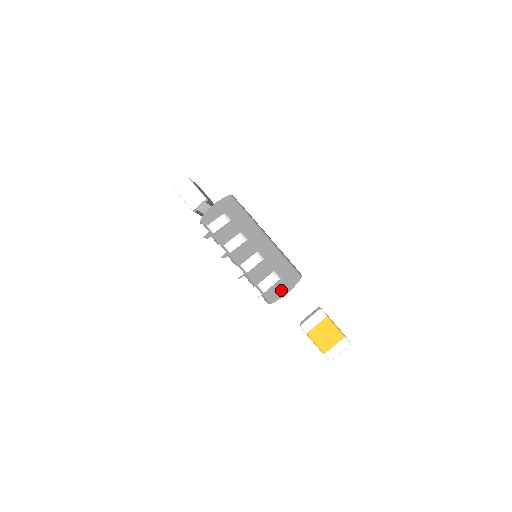
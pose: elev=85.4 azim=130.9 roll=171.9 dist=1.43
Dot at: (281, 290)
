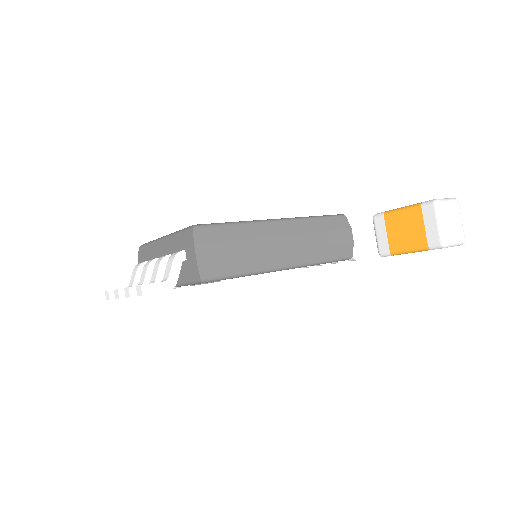
Dot at: (192, 259)
